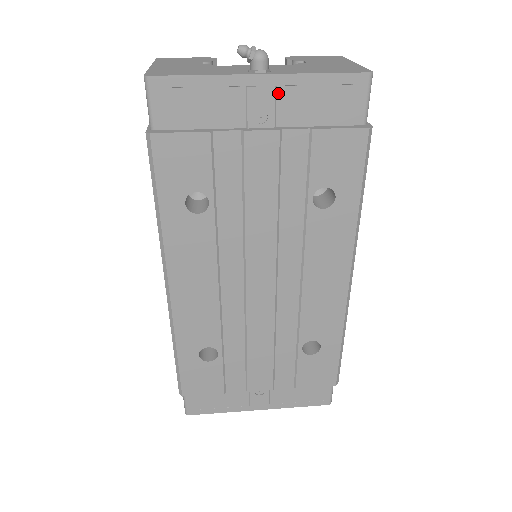
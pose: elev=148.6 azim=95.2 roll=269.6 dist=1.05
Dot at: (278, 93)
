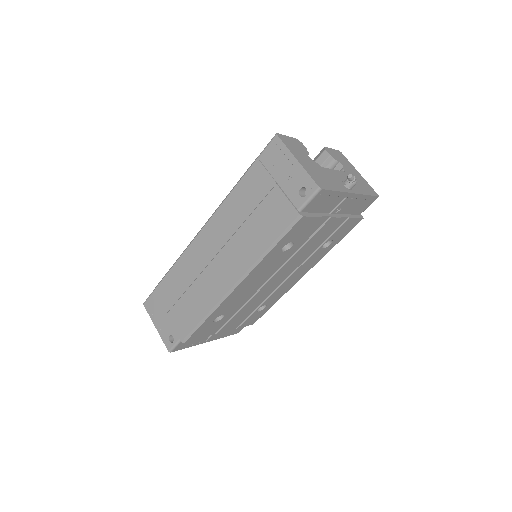
Dot at: (351, 201)
